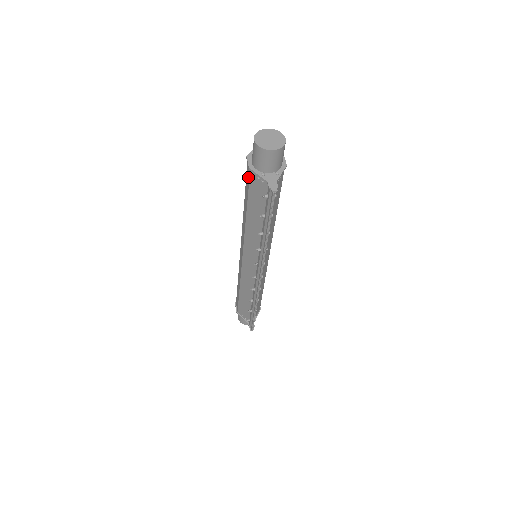
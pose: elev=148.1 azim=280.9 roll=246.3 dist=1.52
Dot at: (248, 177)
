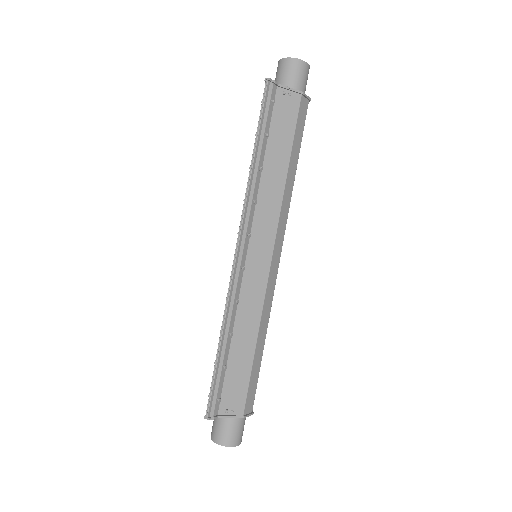
Dot at: occluded
